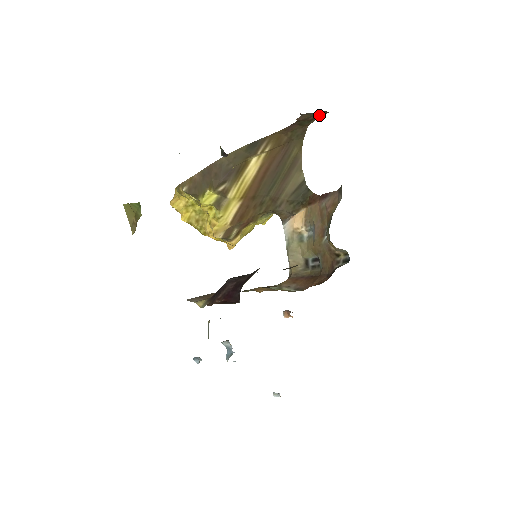
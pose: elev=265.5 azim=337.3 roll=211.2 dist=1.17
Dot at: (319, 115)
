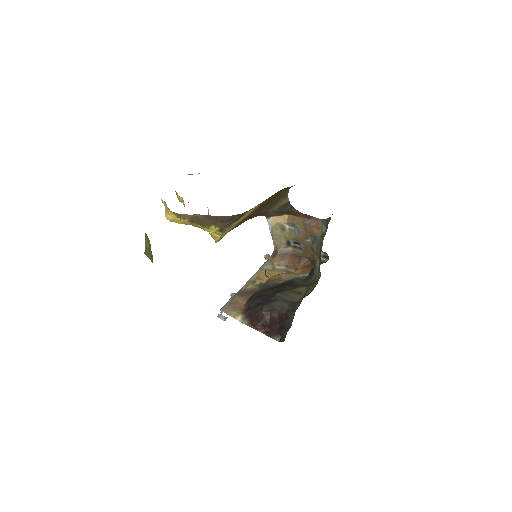
Dot at: occluded
